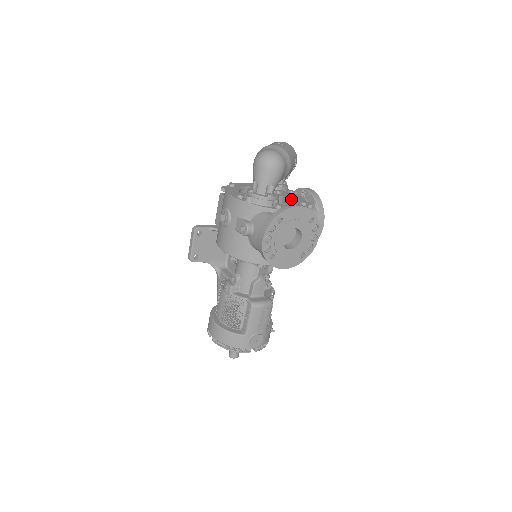
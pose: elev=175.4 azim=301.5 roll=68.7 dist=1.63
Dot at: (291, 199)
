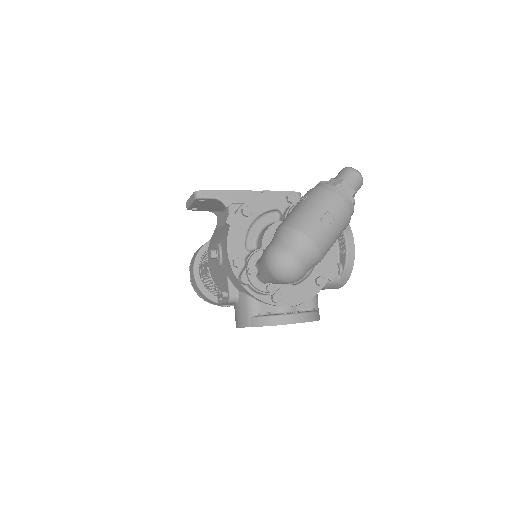
Dot at: occluded
